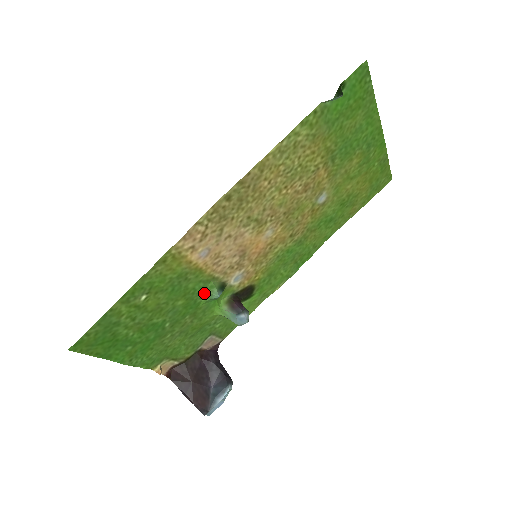
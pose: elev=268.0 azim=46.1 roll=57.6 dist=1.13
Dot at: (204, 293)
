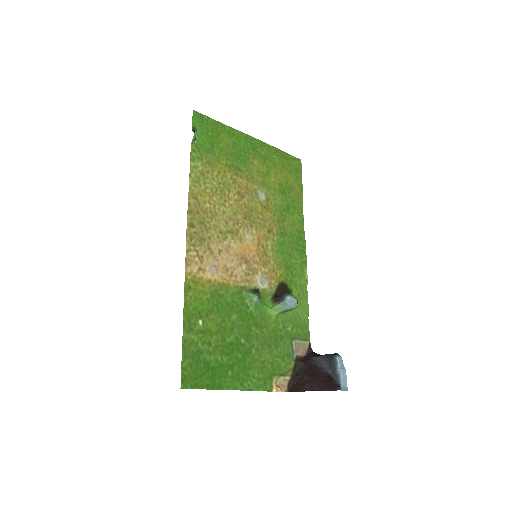
Dot at: (246, 303)
